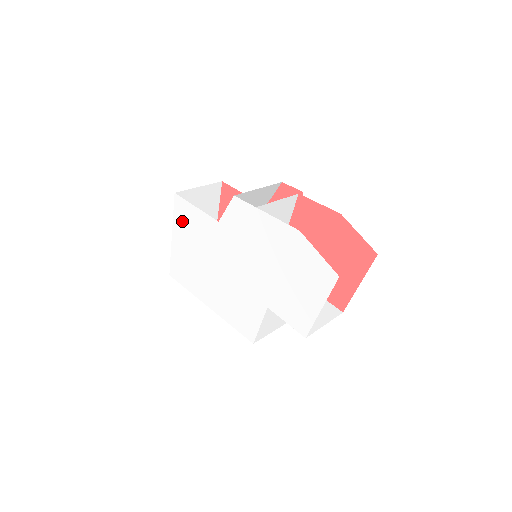
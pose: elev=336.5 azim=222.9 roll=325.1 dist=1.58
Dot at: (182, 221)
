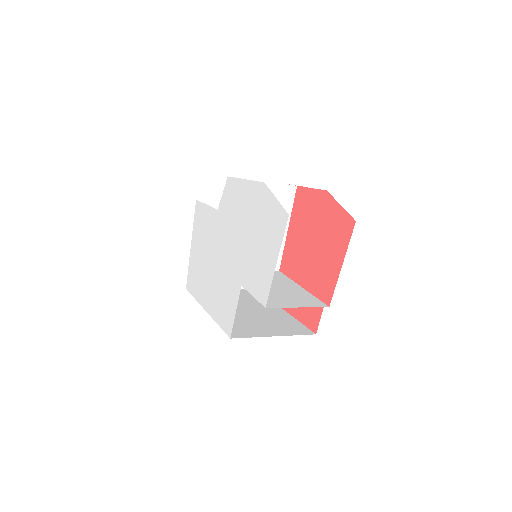
Dot at: (198, 225)
